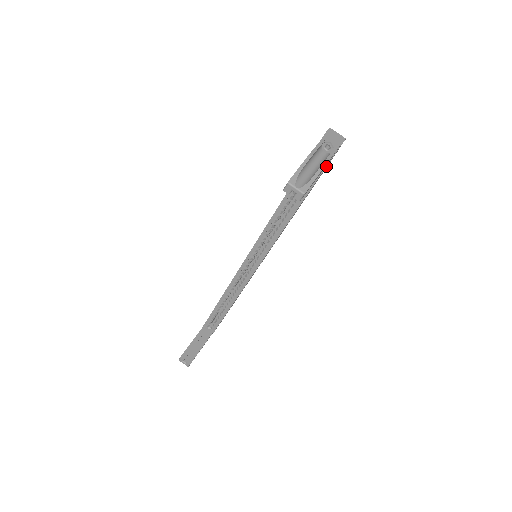
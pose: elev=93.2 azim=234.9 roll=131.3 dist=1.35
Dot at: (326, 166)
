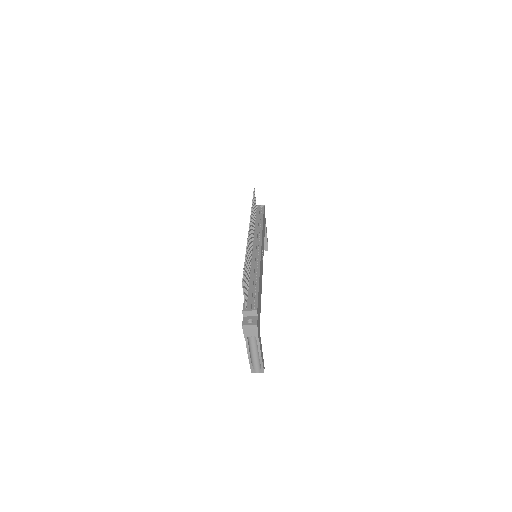
Dot at: (259, 327)
